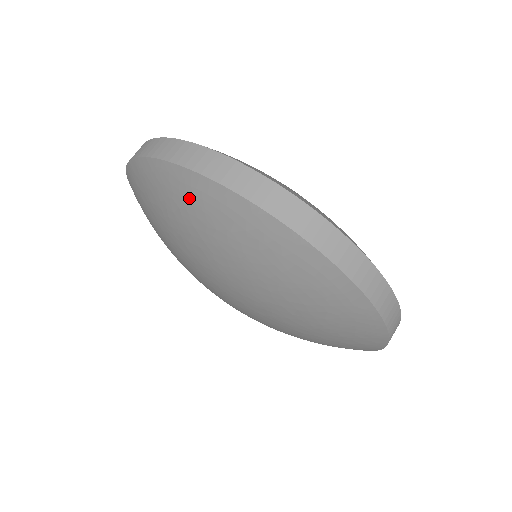
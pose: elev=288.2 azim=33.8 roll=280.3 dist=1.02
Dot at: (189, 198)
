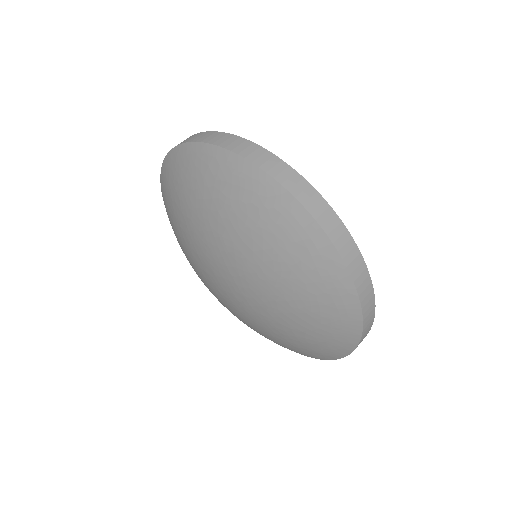
Dot at: (280, 219)
